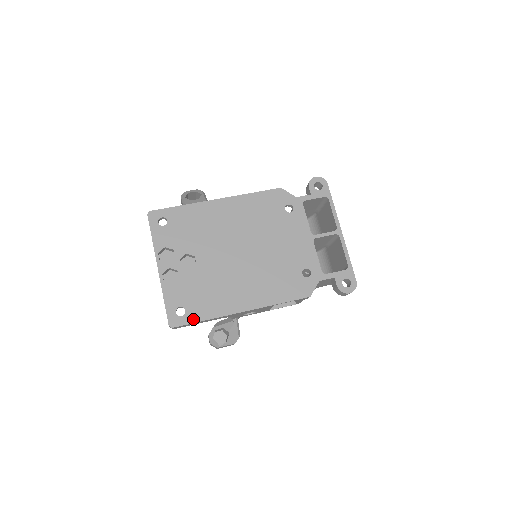
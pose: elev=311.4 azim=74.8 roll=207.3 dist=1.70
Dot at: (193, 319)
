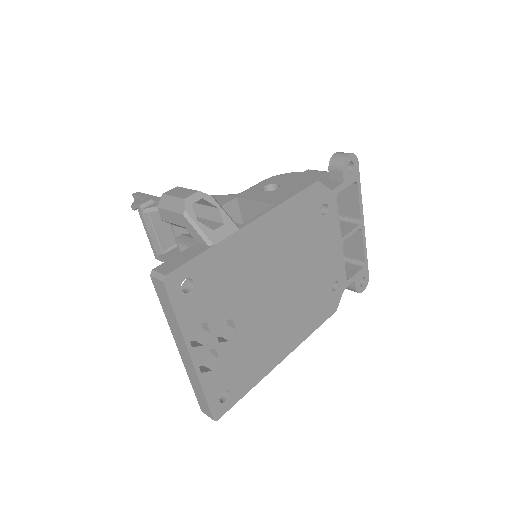
Dot at: (238, 397)
